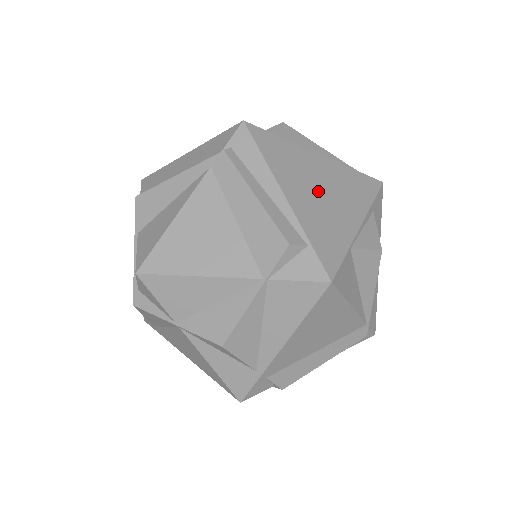
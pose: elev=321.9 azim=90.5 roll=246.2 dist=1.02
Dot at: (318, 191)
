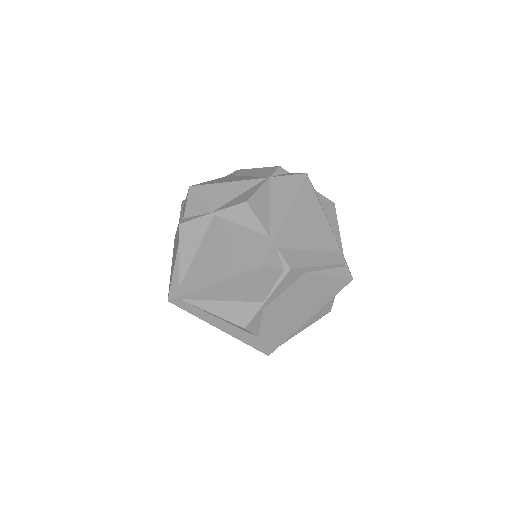
Dot at: occluded
